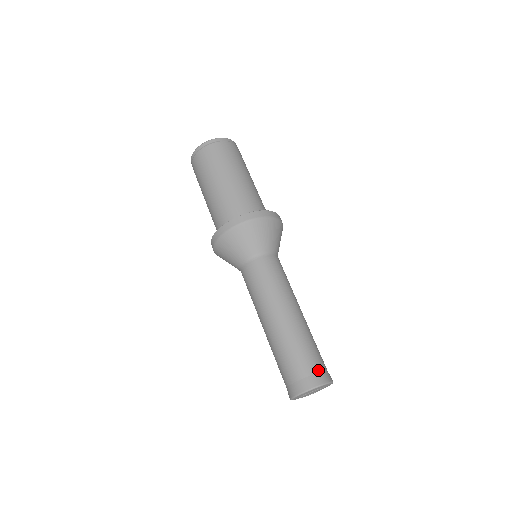
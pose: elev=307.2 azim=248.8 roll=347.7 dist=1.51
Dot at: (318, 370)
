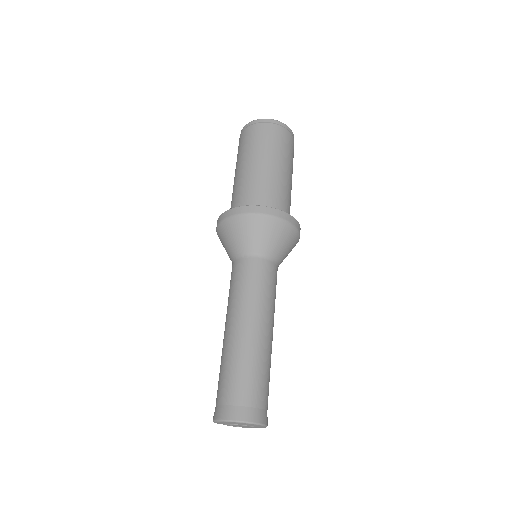
Dot at: (249, 404)
